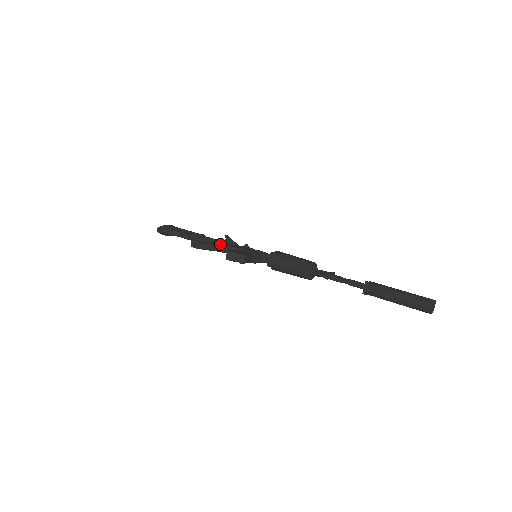
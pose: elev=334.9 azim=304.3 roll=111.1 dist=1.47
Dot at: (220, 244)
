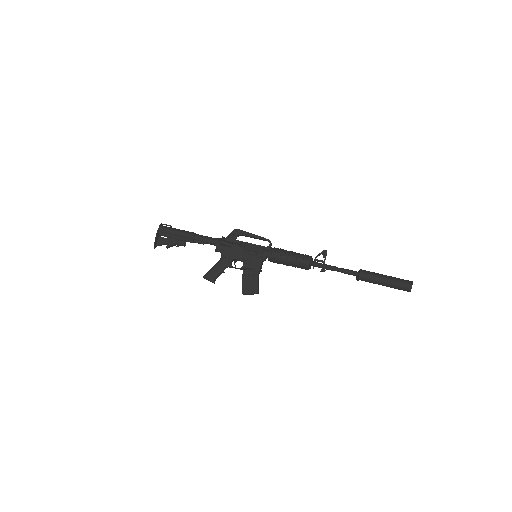
Dot at: (224, 264)
